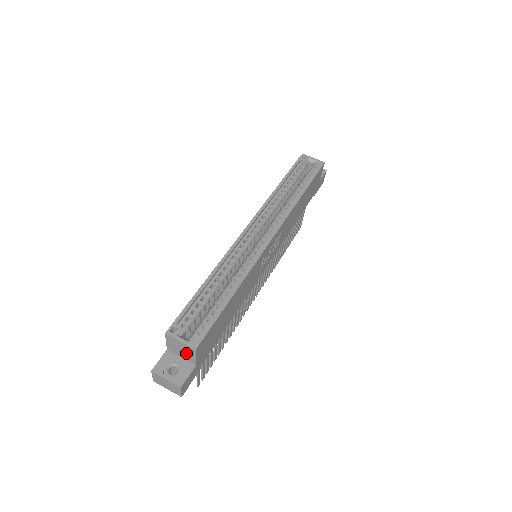
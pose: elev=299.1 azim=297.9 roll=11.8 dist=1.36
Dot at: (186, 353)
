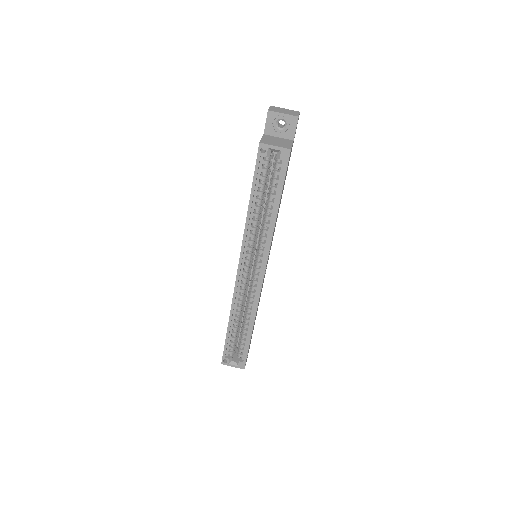
Dot at: occluded
